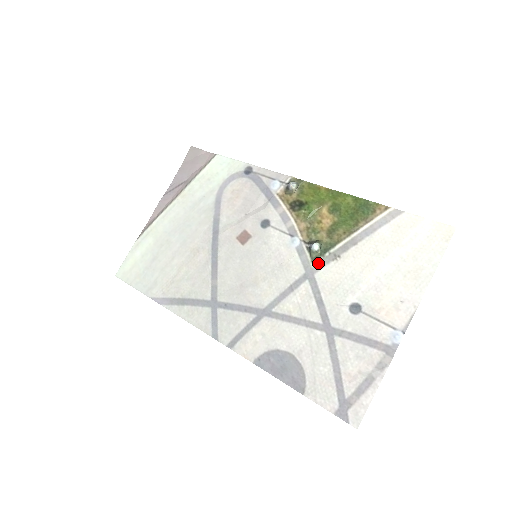
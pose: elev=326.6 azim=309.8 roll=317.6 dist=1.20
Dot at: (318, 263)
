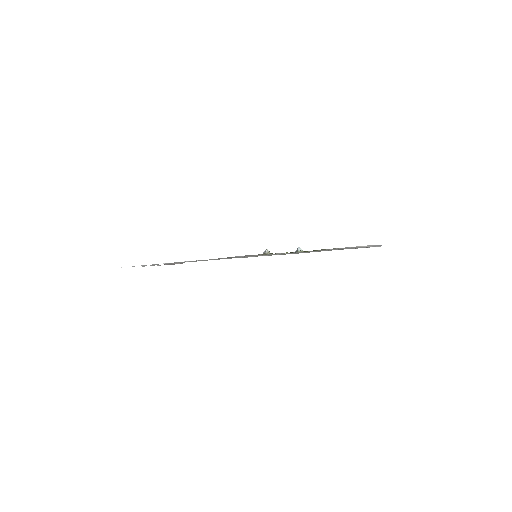
Dot at: occluded
